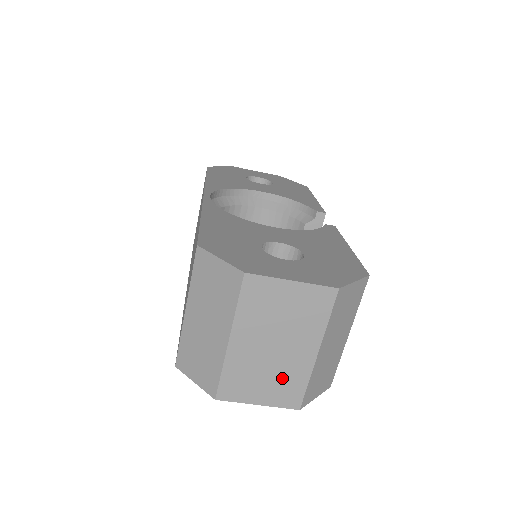
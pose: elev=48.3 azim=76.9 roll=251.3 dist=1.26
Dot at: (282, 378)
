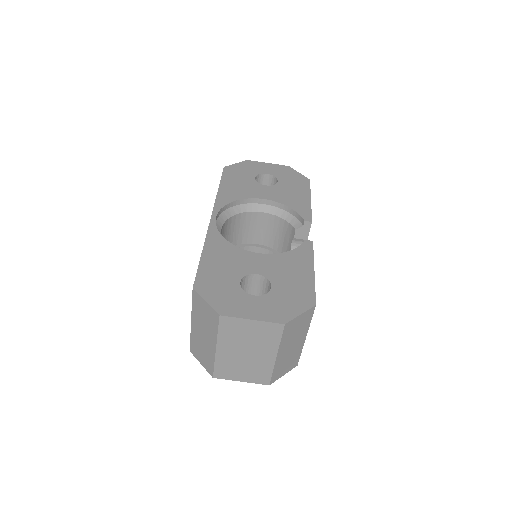
Dot at: (255, 369)
